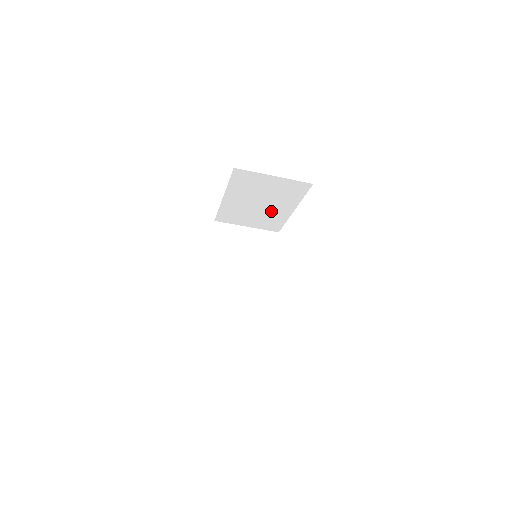
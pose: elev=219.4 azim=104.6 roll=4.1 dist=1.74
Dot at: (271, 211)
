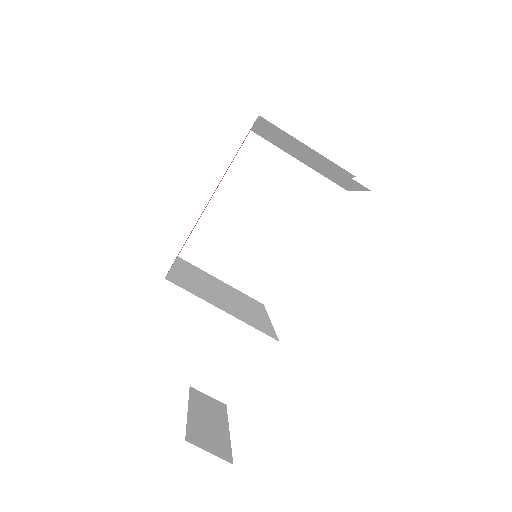
Dot at: (269, 240)
